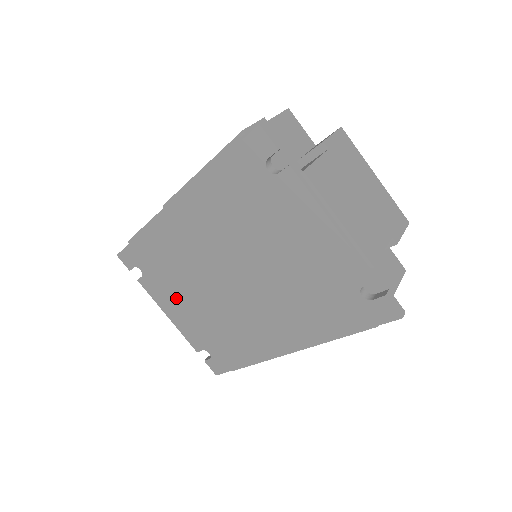
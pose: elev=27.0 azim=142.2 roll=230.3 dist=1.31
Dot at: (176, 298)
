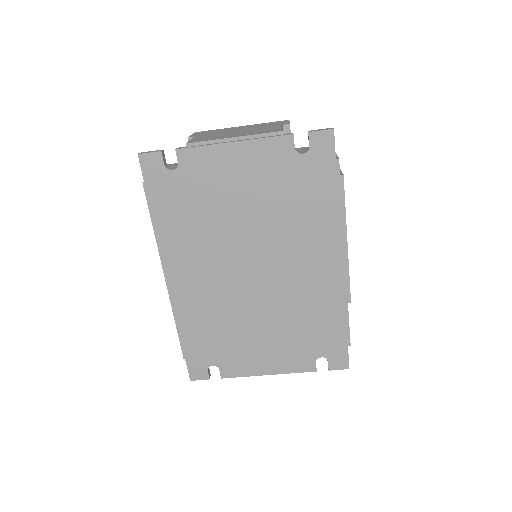
Dot at: (252, 348)
